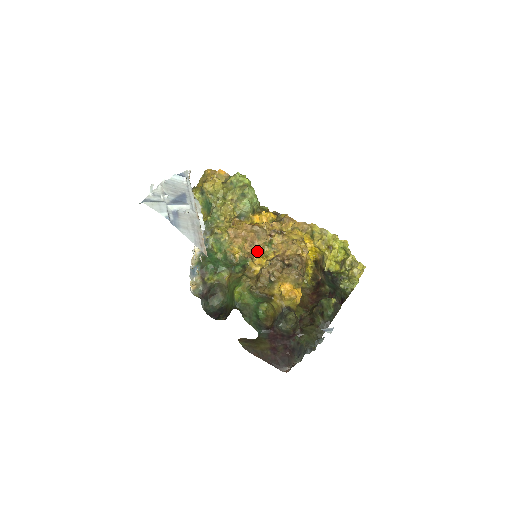
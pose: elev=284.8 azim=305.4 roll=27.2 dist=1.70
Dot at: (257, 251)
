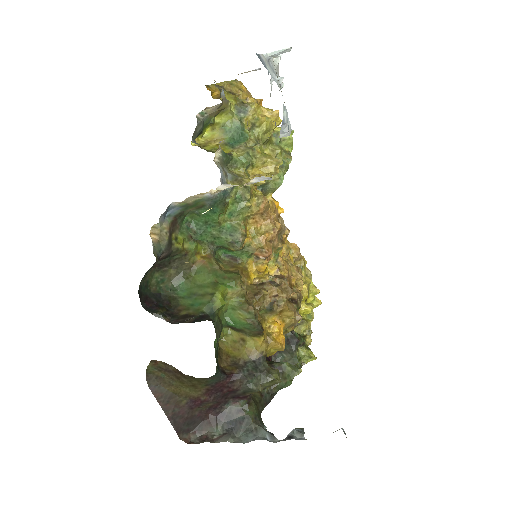
Dot at: (271, 253)
